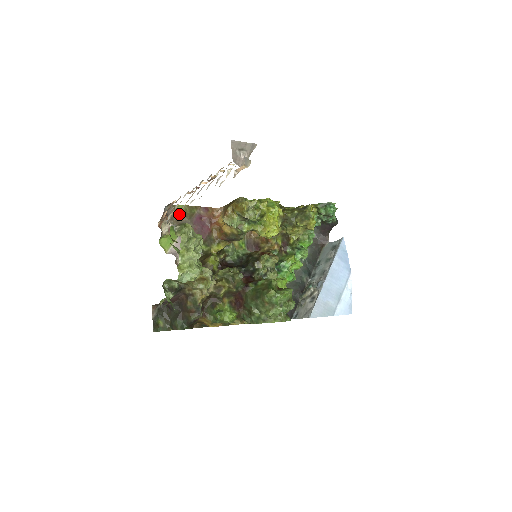
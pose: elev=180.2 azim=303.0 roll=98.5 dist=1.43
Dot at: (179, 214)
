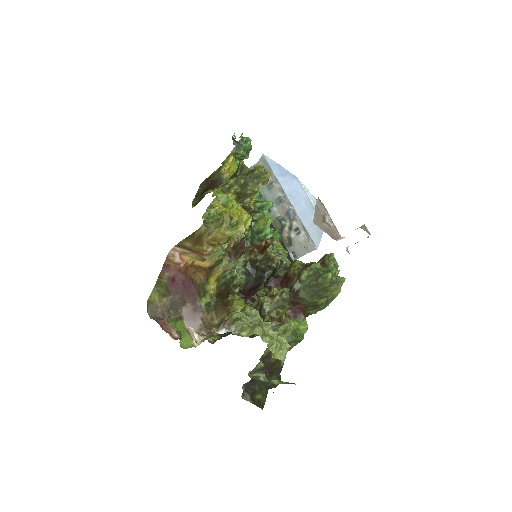
Dot at: (160, 303)
